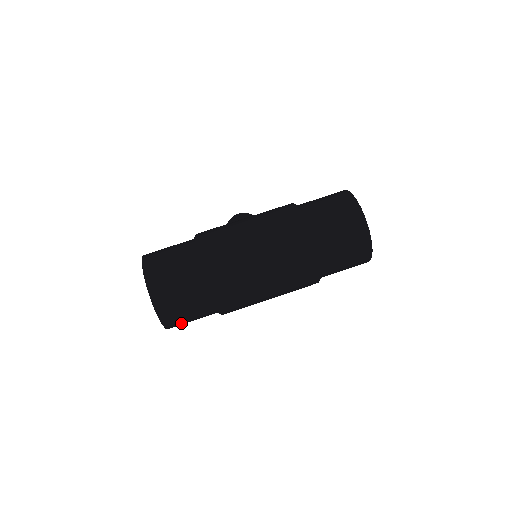
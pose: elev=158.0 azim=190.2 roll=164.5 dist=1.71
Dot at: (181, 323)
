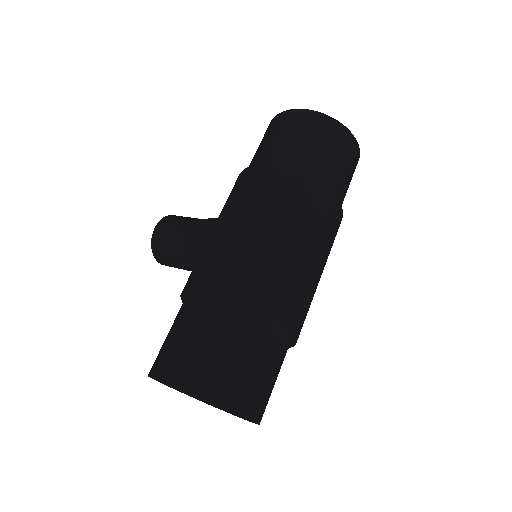
Dot at: occluded
